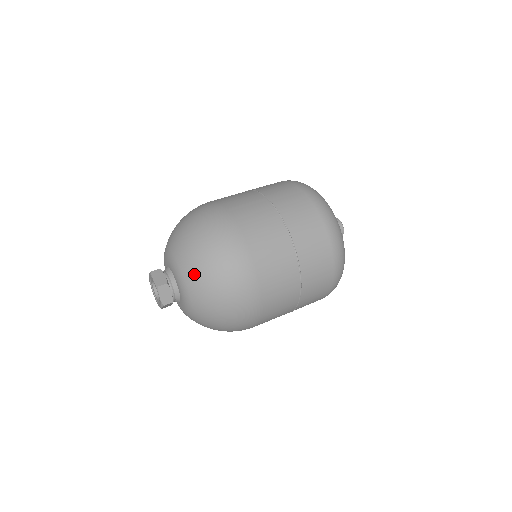
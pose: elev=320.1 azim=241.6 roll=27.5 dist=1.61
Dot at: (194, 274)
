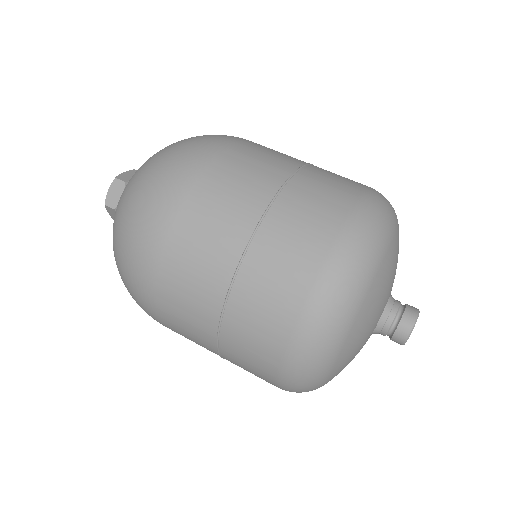
Dot at: (136, 173)
